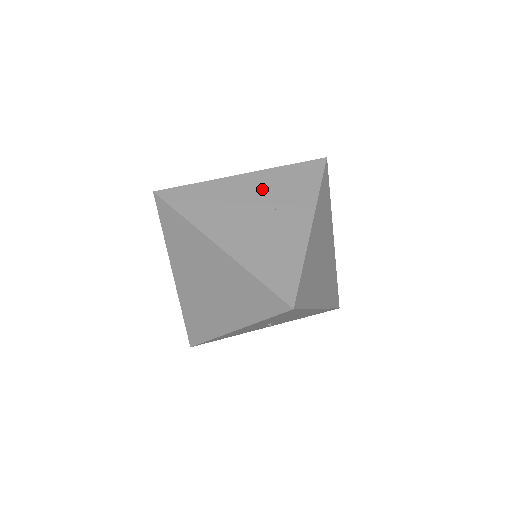
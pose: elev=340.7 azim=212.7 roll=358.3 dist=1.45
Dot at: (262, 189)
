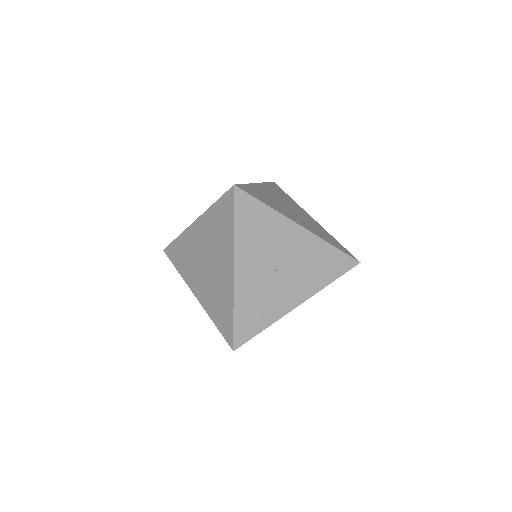
Dot at: occluded
